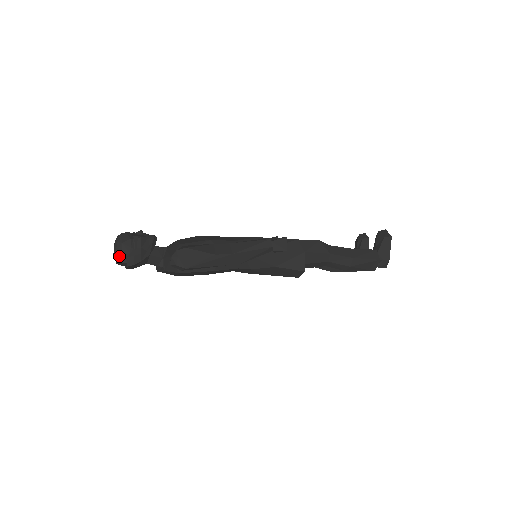
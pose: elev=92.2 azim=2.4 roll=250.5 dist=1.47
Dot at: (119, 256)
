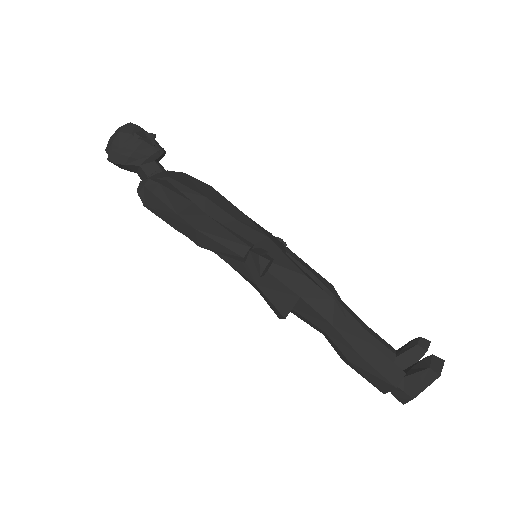
Dot at: (109, 144)
